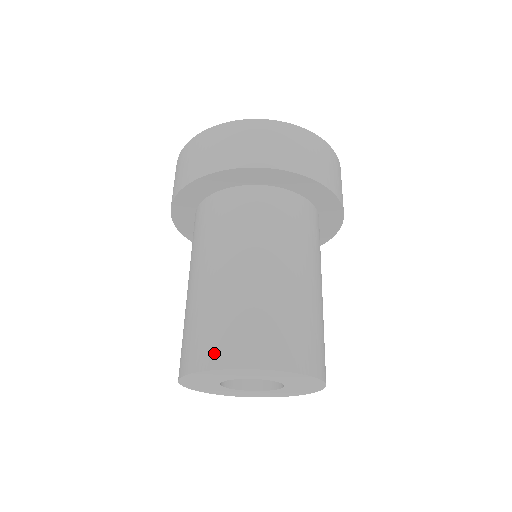
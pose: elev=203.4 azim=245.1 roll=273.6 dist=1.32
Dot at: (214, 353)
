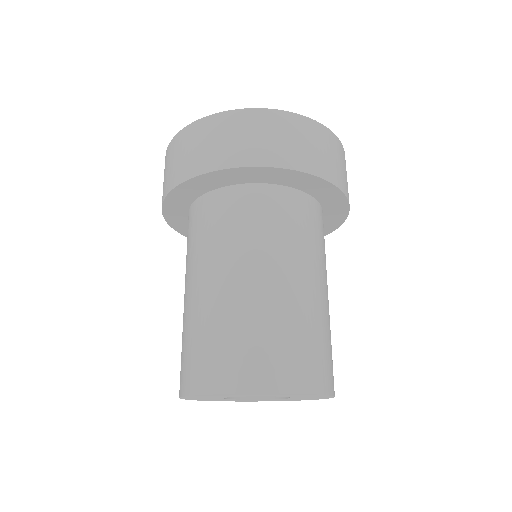
Dot at: (232, 375)
